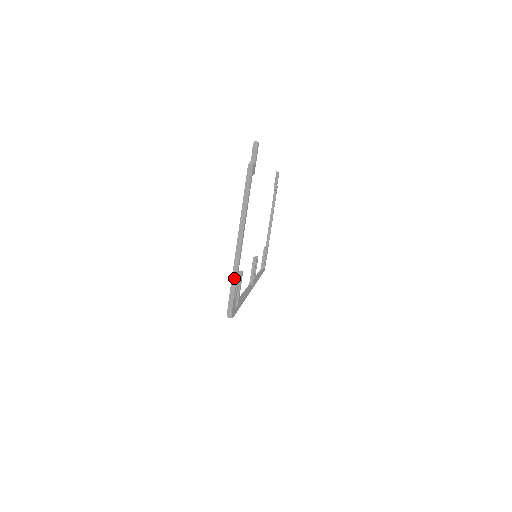
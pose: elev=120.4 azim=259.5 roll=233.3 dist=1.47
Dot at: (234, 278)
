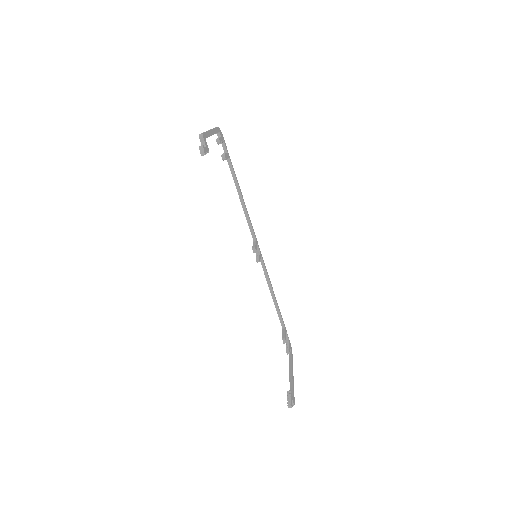
Dot at: occluded
